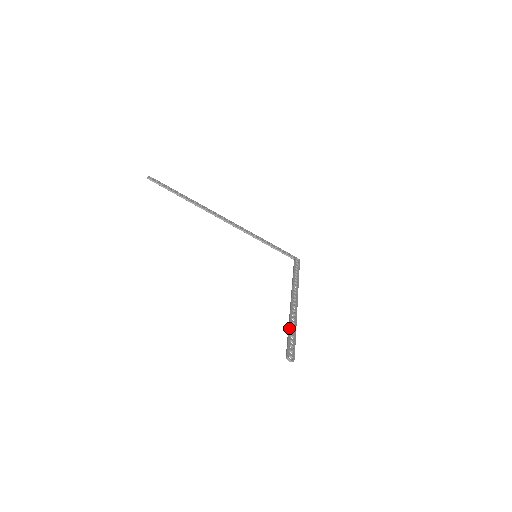
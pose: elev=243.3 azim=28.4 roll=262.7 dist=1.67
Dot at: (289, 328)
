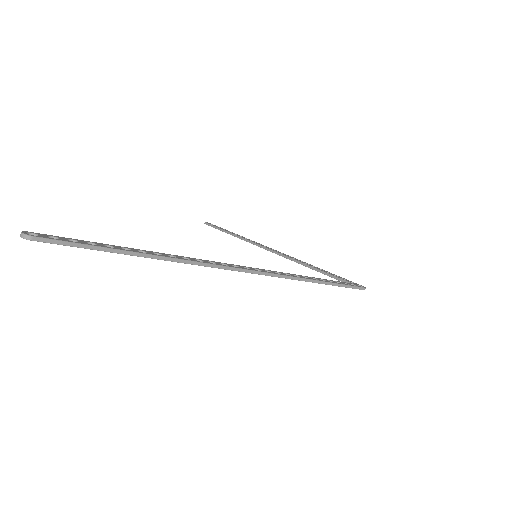
Dot at: occluded
